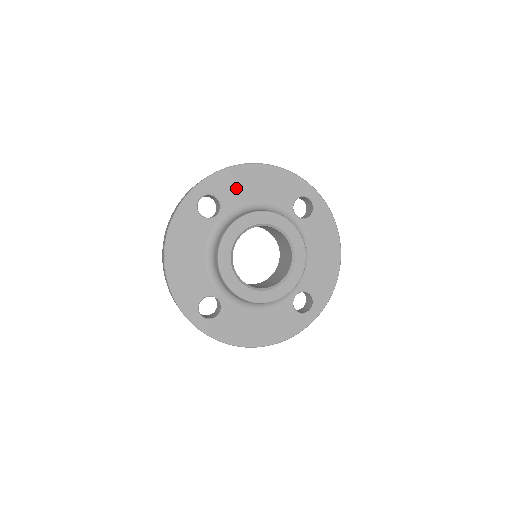
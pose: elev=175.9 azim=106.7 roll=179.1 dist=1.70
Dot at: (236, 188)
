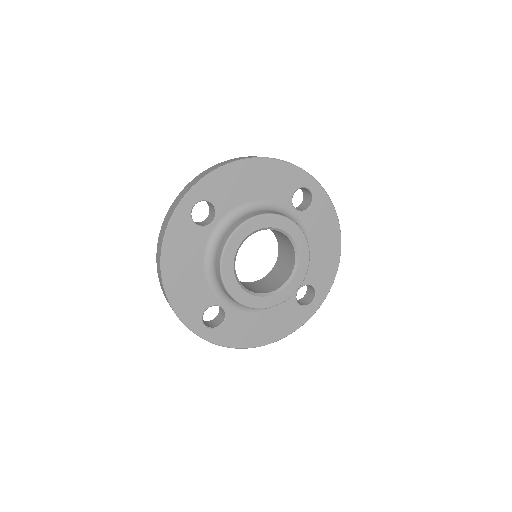
Dot at: (231, 189)
